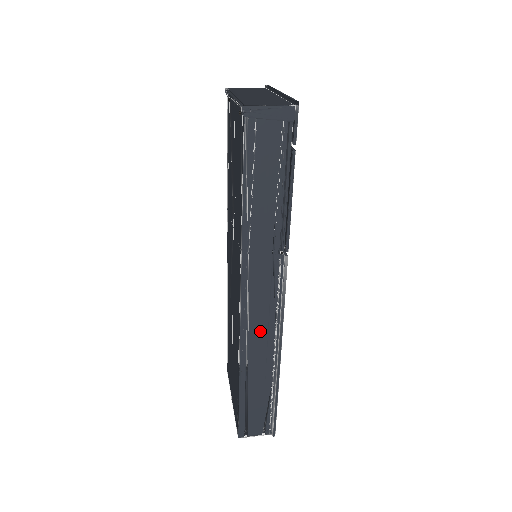
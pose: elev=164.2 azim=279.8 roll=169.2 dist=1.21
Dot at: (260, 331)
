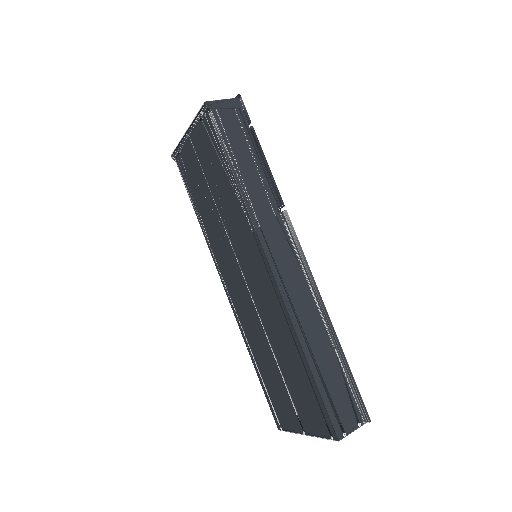
Dot at: (298, 292)
